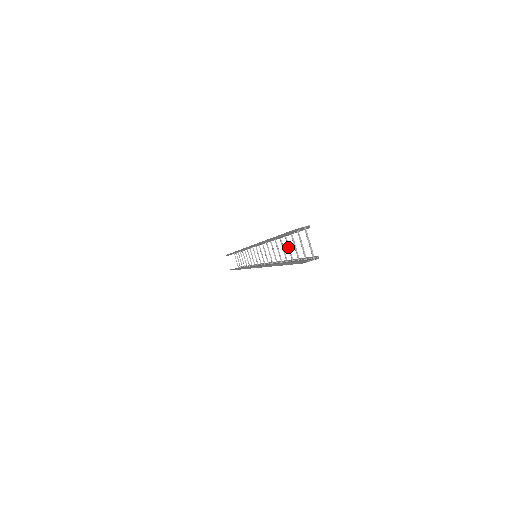
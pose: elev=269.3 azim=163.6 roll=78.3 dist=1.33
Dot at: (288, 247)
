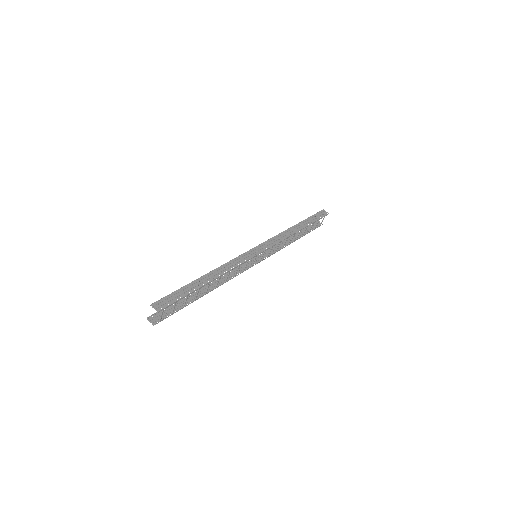
Dot at: (197, 293)
